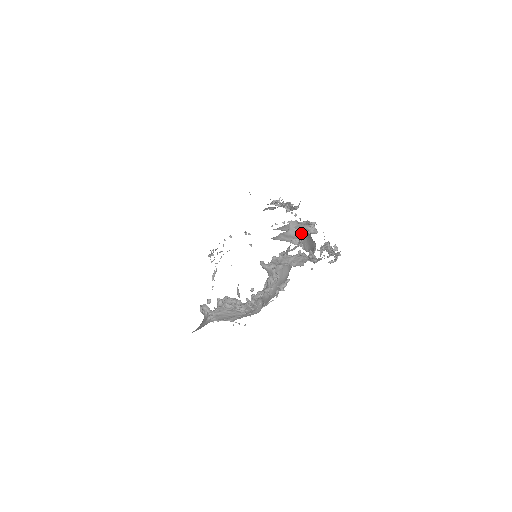
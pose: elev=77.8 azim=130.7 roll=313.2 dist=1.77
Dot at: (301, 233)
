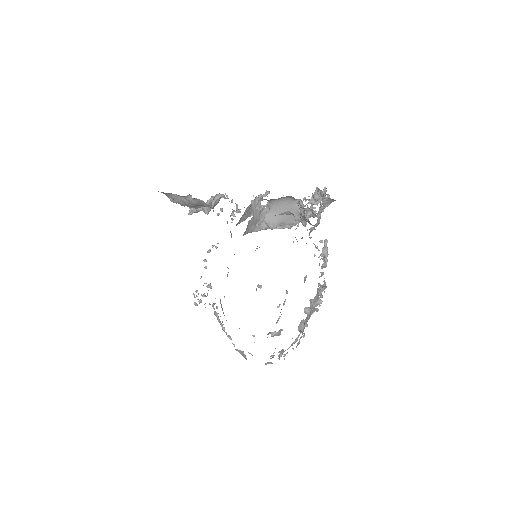
Dot at: (259, 213)
